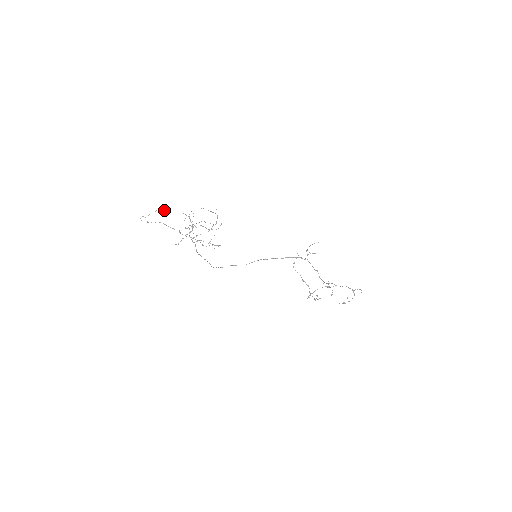
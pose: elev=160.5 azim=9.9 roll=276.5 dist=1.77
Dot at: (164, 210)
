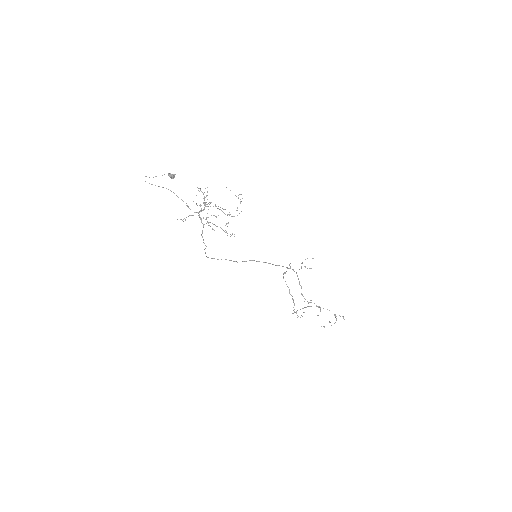
Dot at: (171, 176)
